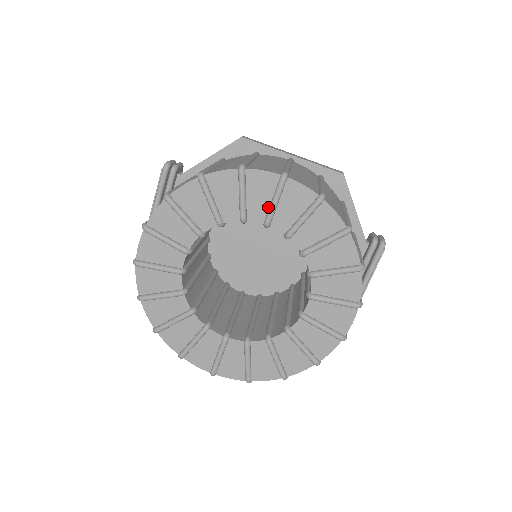
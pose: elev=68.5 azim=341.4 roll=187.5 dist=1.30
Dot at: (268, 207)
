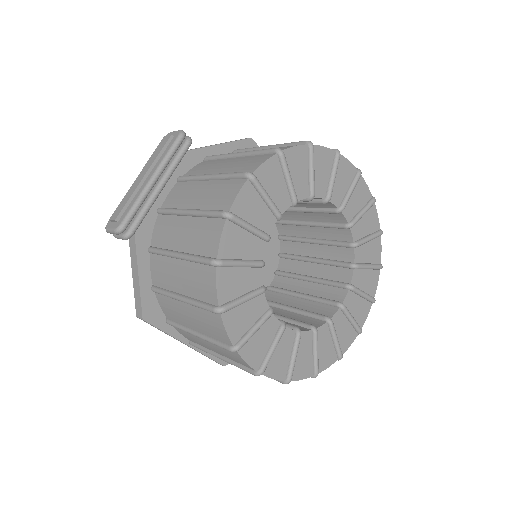
Dot at: (344, 194)
